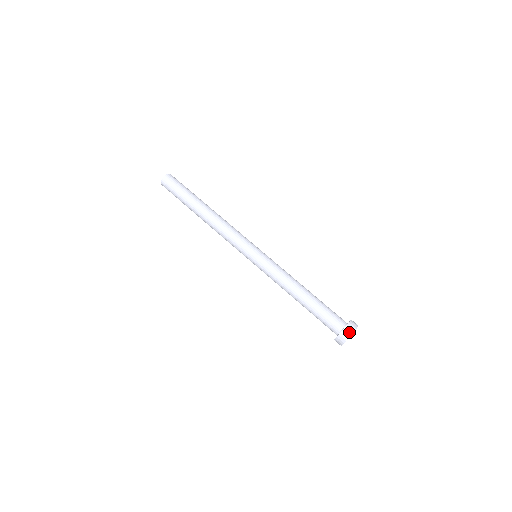
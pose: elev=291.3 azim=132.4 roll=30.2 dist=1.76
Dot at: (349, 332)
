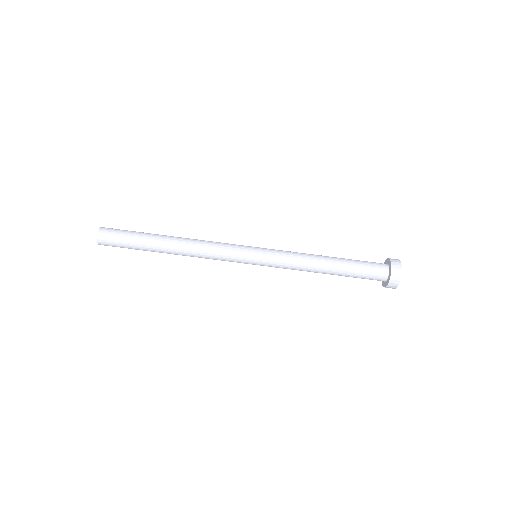
Dot at: (397, 278)
